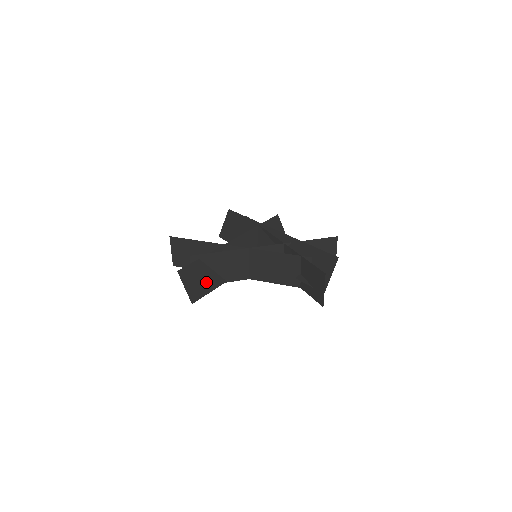
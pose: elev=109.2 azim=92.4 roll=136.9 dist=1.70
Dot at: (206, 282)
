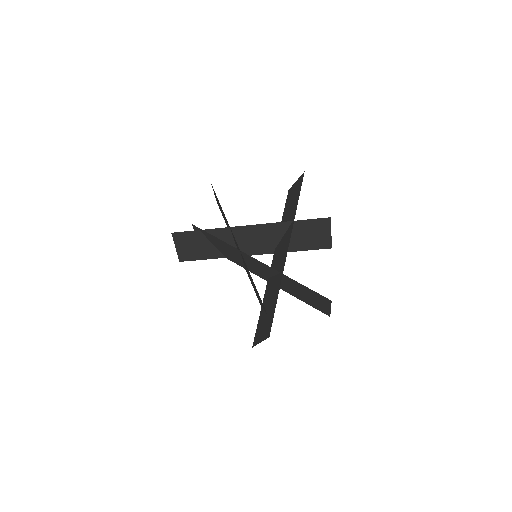
Dot at: (201, 250)
